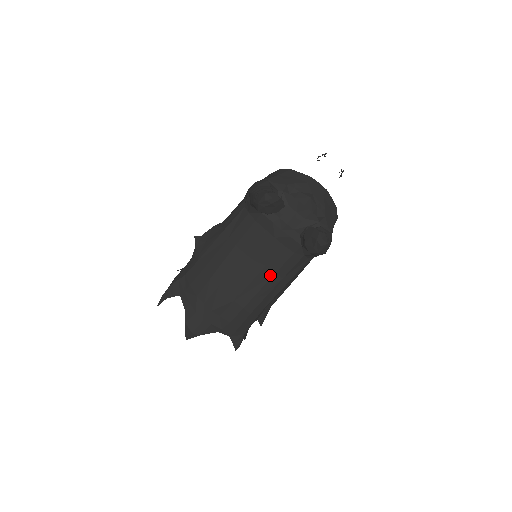
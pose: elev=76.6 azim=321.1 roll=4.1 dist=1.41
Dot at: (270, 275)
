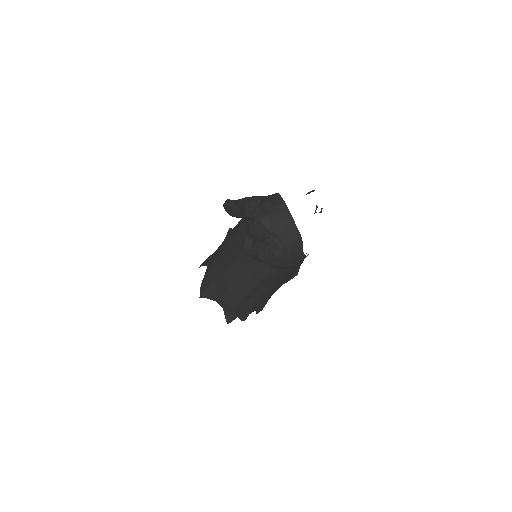
Dot at: (245, 269)
